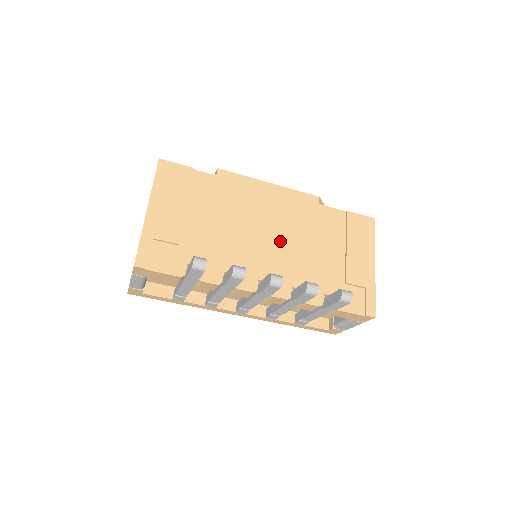
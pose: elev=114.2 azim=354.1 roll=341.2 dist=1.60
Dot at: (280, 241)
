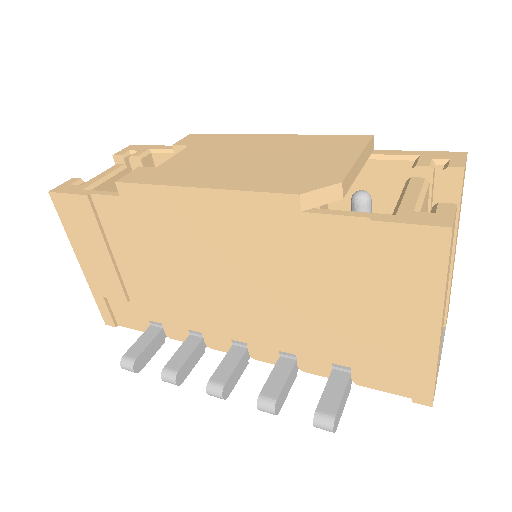
Dot at: (245, 289)
